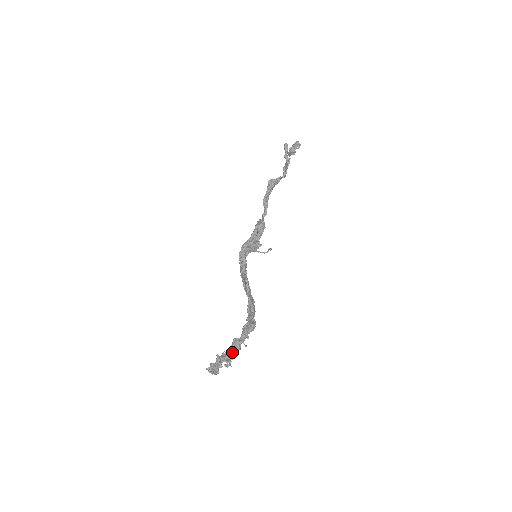
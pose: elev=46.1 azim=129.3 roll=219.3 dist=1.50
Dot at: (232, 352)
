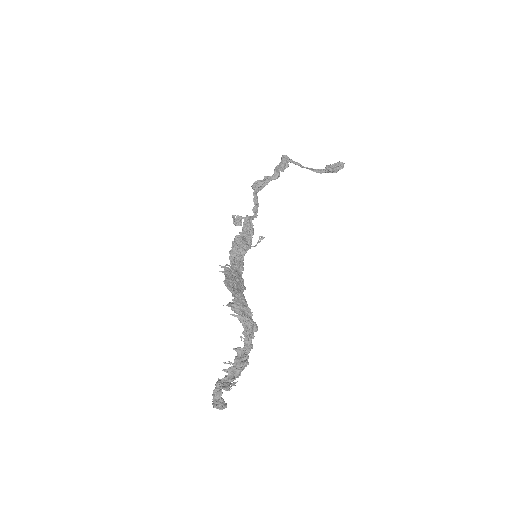
Dot at: (234, 370)
